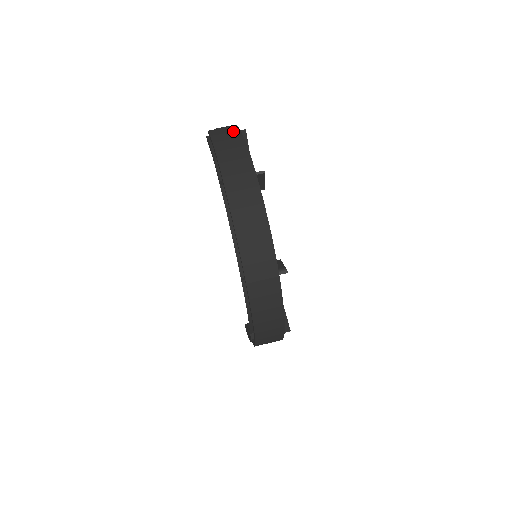
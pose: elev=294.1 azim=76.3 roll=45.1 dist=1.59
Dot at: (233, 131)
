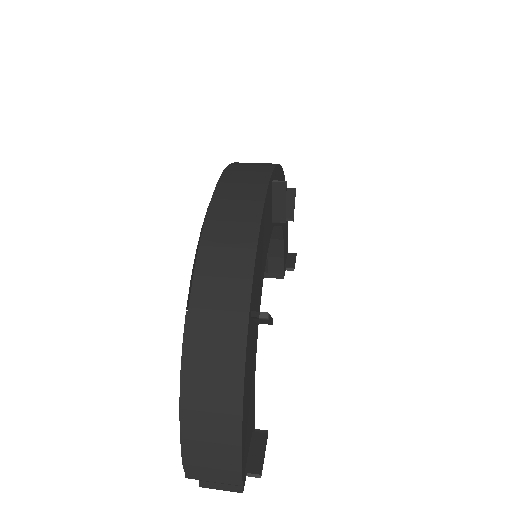
Dot at: occluded
